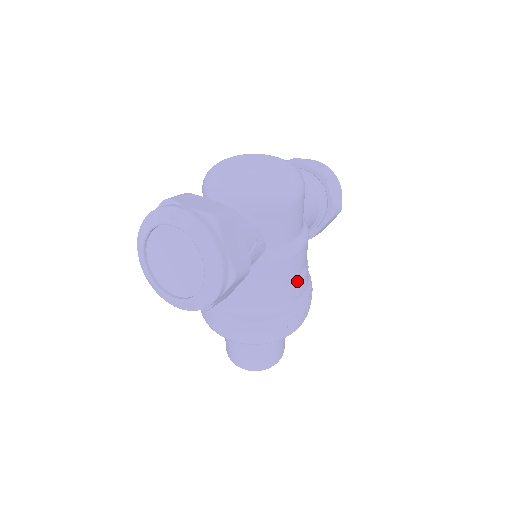
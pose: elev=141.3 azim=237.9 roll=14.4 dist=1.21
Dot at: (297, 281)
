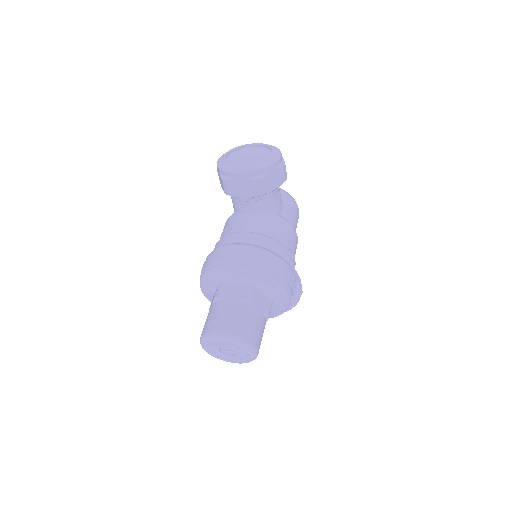
Dot at: occluded
